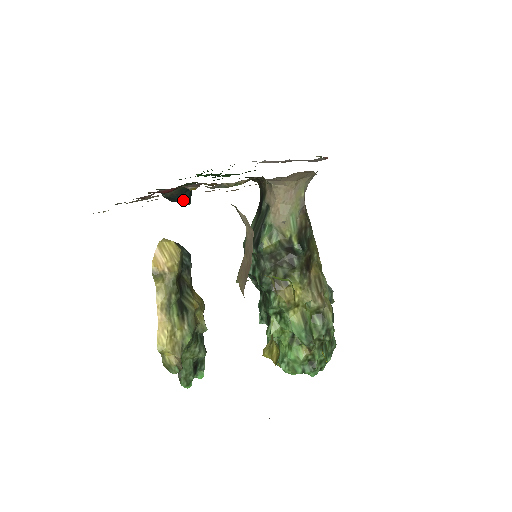
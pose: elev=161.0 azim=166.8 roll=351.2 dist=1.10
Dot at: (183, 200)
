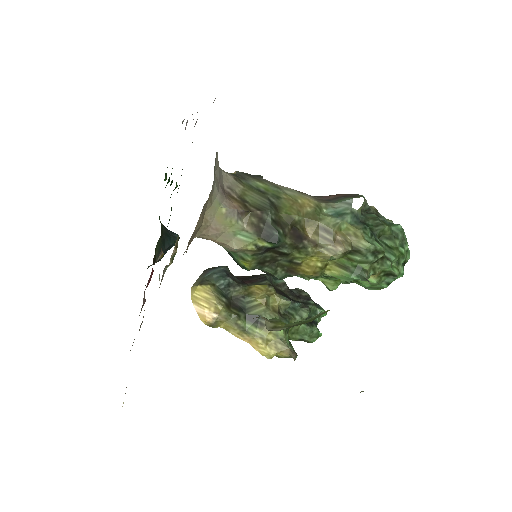
Dot at: (171, 246)
